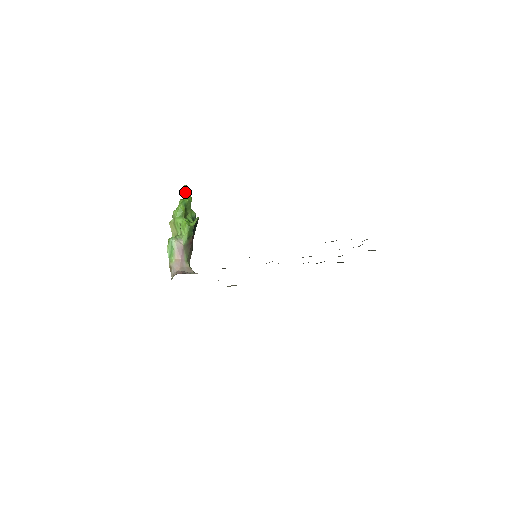
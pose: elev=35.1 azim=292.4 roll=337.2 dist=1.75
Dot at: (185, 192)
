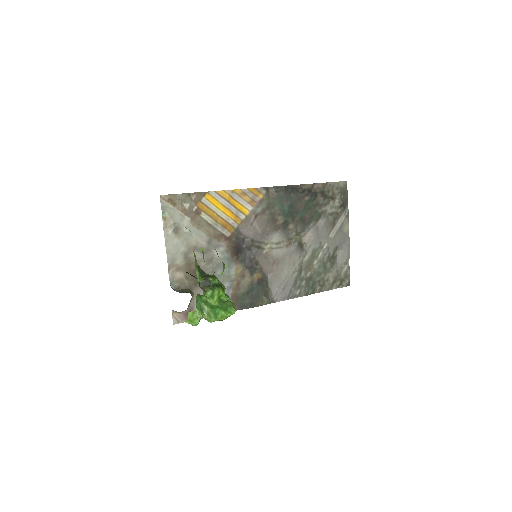
Dot at: occluded
